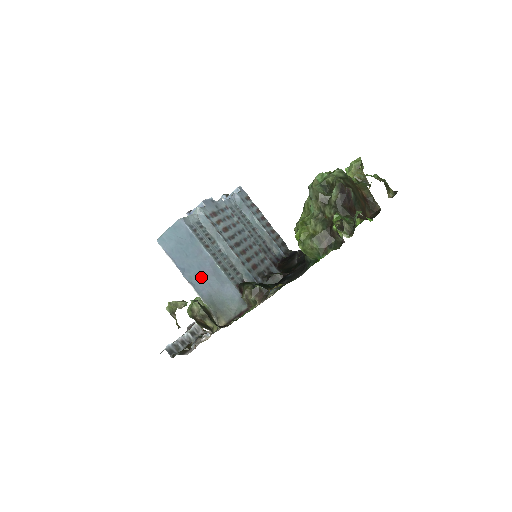
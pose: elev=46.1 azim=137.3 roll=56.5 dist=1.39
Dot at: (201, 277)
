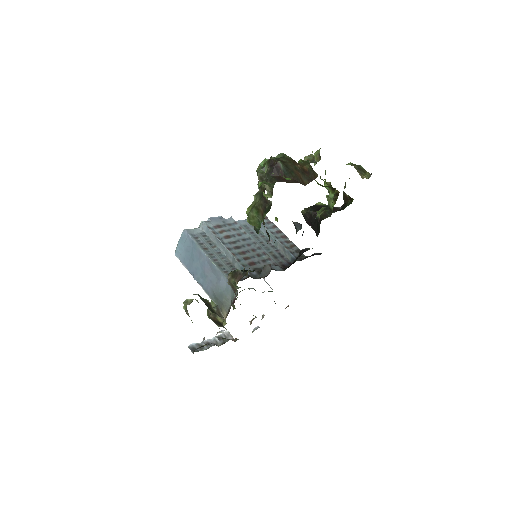
Dot at: (204, 276)
